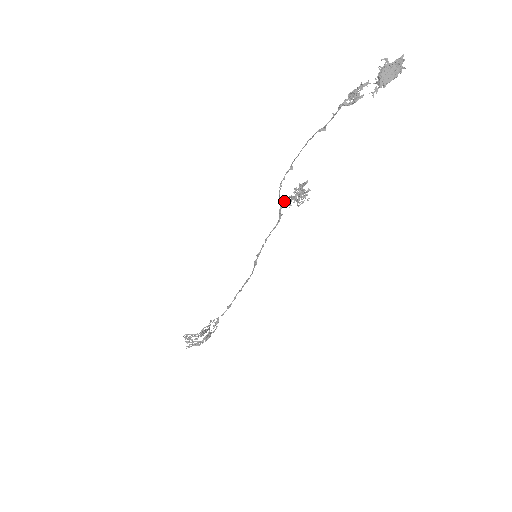
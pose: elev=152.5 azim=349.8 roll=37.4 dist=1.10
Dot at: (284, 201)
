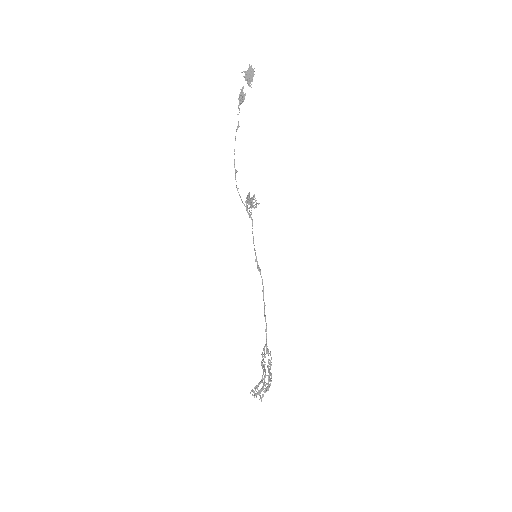
Dot at: (246, 204)
